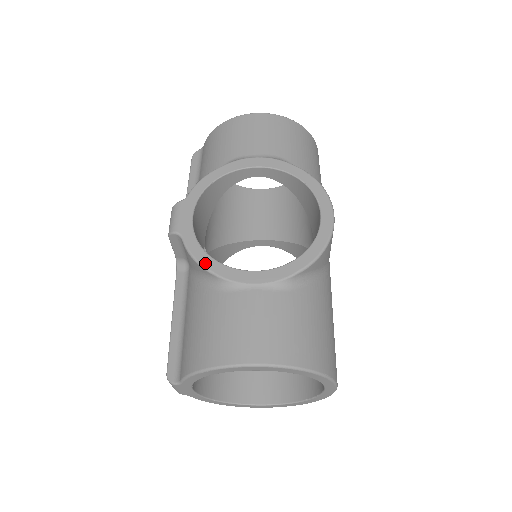
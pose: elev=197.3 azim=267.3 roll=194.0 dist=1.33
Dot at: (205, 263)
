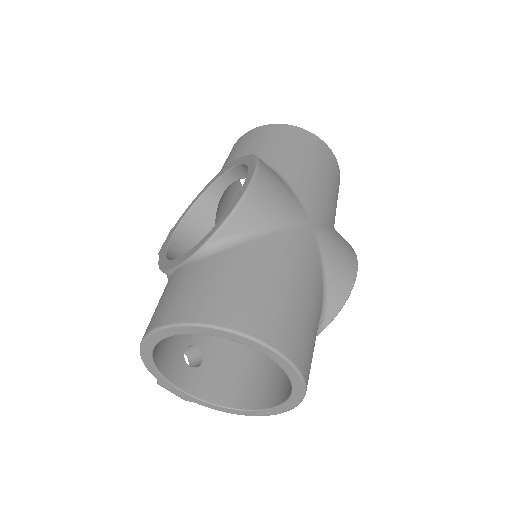
Dot at: (162, 265)
